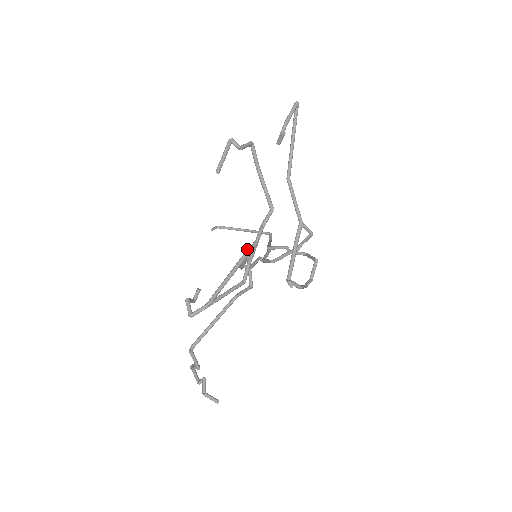
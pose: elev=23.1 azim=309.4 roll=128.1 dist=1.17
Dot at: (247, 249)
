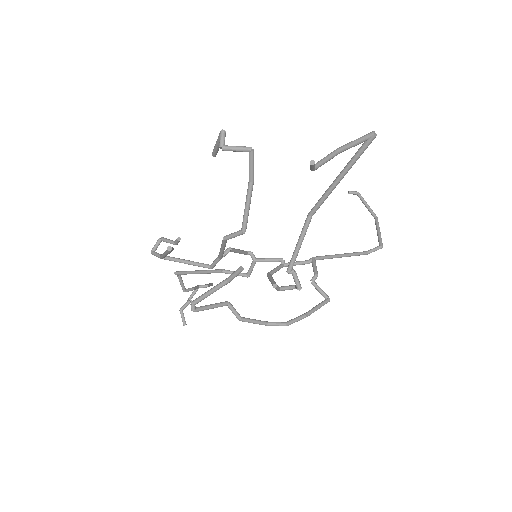
Dot at: occluded
